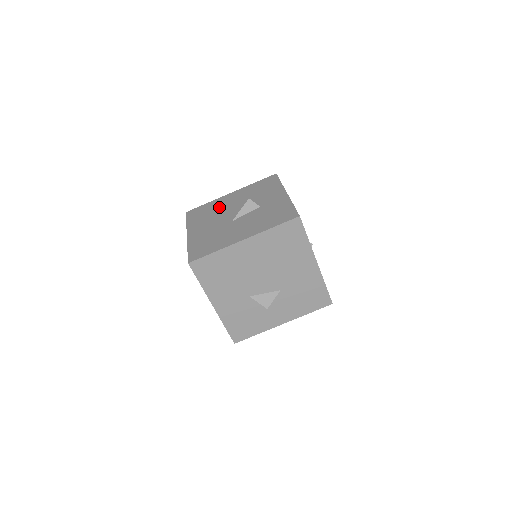
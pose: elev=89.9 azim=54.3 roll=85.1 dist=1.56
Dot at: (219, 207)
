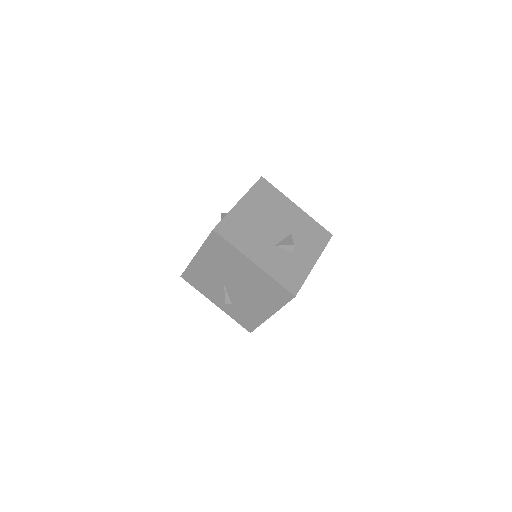
Dot at: occluded
